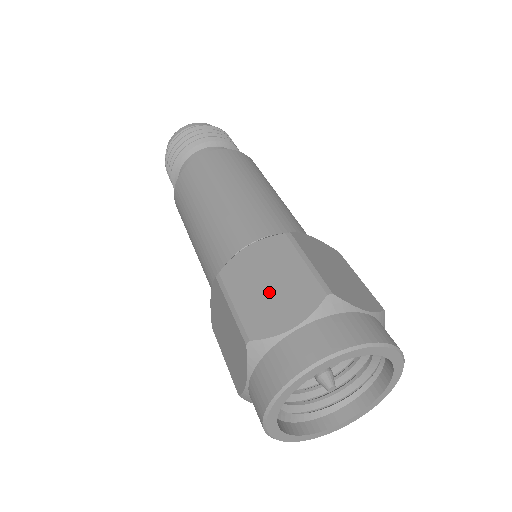
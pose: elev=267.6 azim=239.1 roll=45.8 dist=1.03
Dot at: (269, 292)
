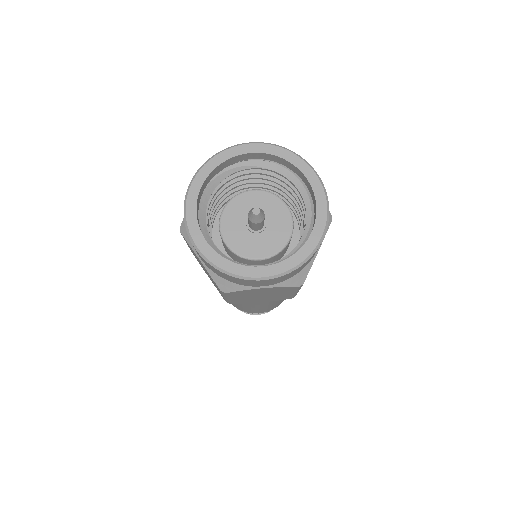
Dot at: occluded
